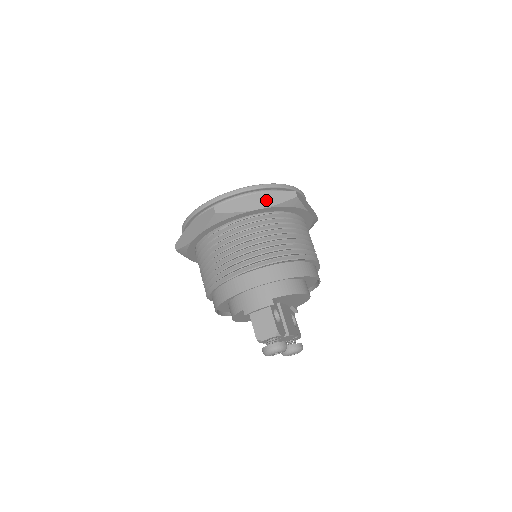
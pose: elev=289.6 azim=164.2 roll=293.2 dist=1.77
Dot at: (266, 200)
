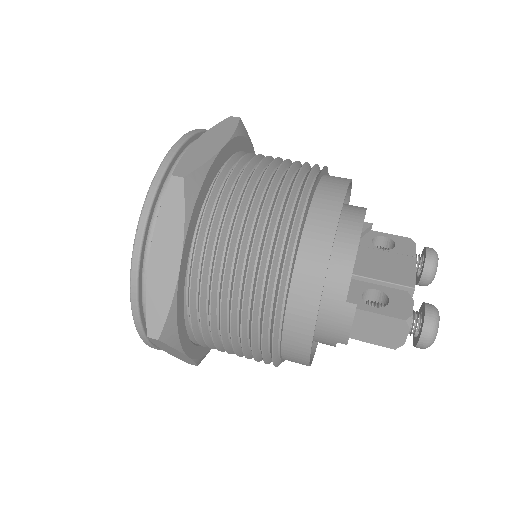
Dot at: (168, 241)
